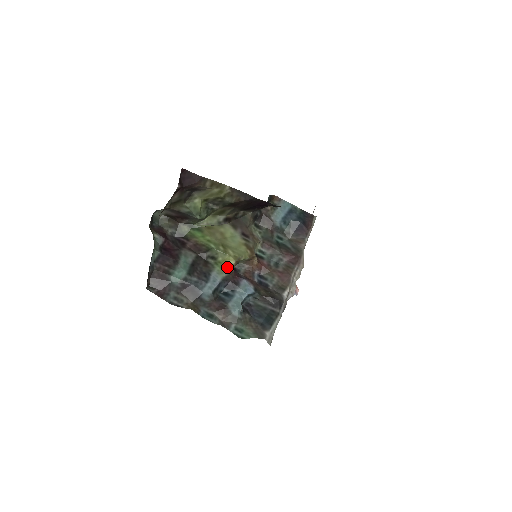
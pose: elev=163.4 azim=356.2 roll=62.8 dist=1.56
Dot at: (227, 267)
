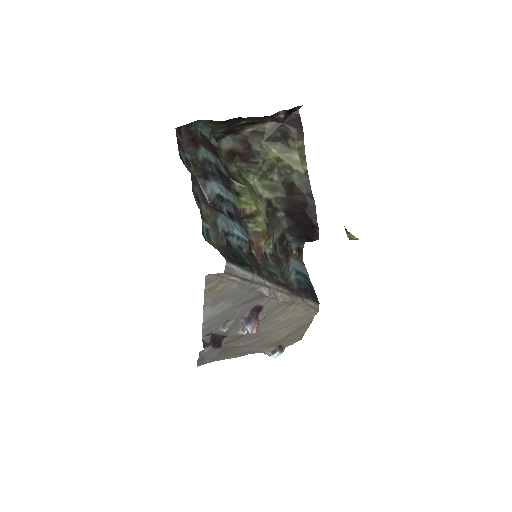
Dot at: (245, 205)
